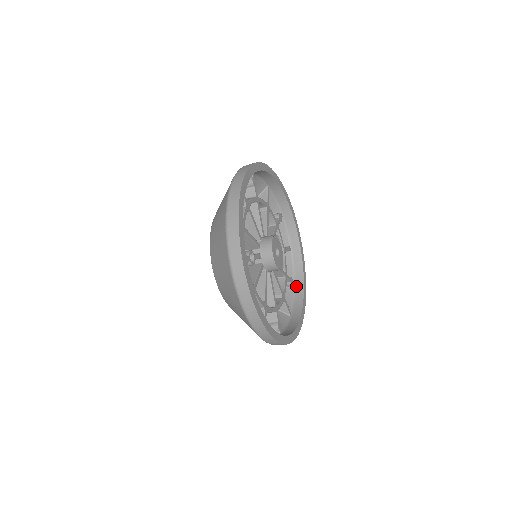
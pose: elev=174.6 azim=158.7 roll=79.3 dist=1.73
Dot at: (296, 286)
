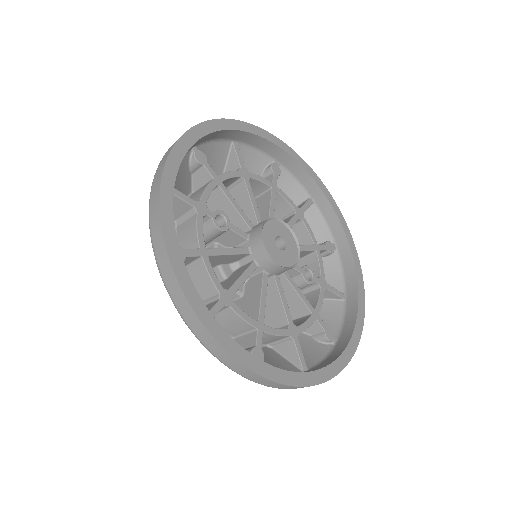
Dot at: (337, 344)
